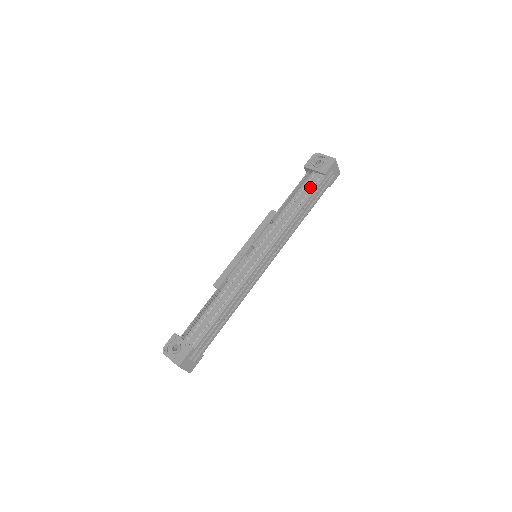
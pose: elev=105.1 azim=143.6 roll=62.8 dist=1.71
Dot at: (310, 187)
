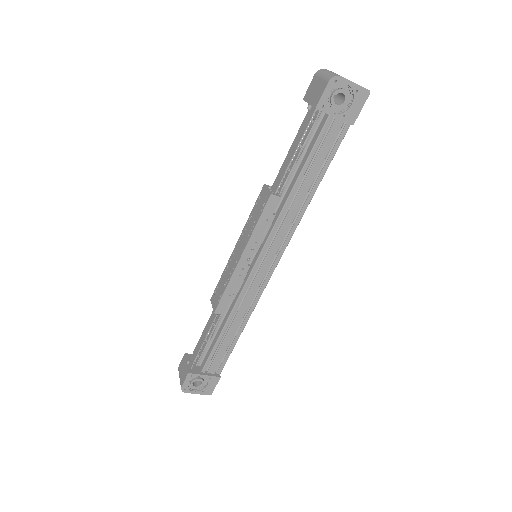
Dot at: (329, 149)
